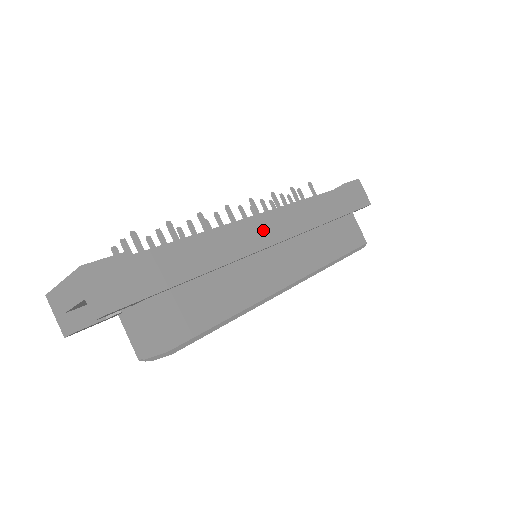
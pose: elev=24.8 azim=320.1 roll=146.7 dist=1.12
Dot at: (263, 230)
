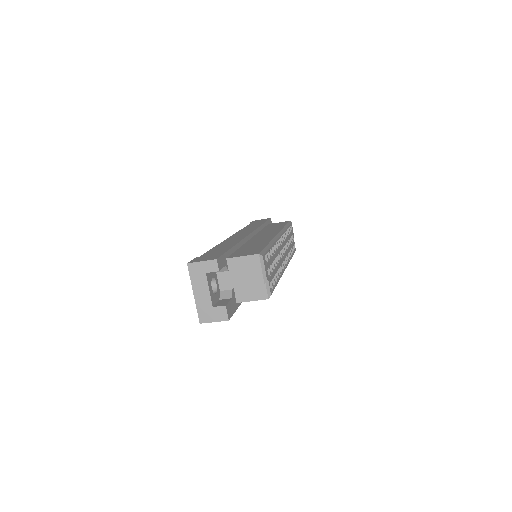
Dot at: (238, 236)
